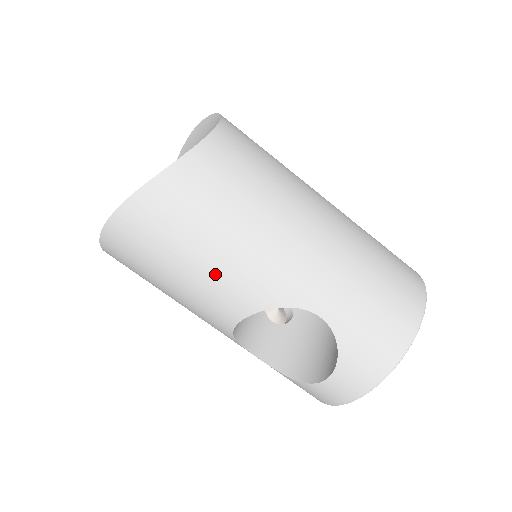
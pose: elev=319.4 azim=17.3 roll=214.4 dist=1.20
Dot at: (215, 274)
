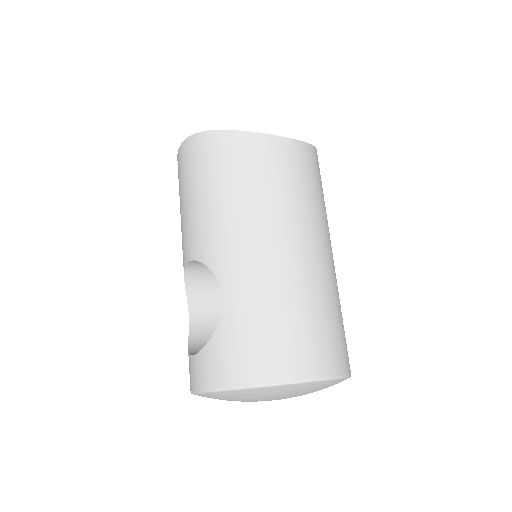
Dot at: (198, 214)
